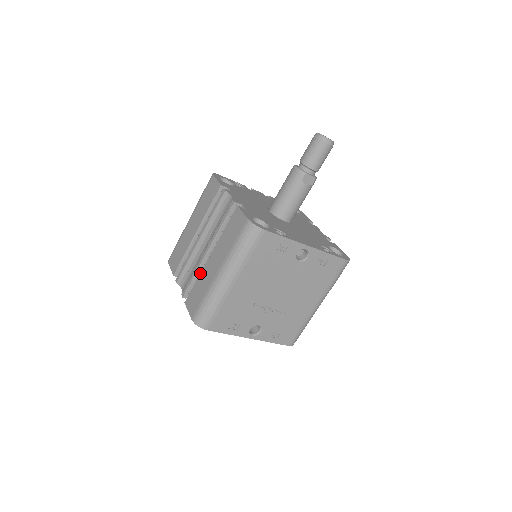
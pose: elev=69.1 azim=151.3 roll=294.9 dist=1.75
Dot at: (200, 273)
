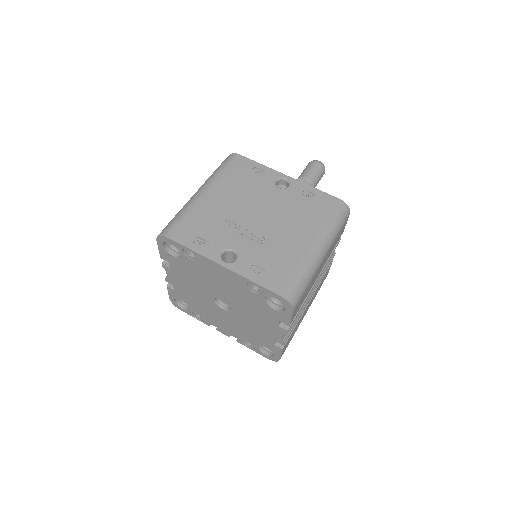
Dot at: occluded
